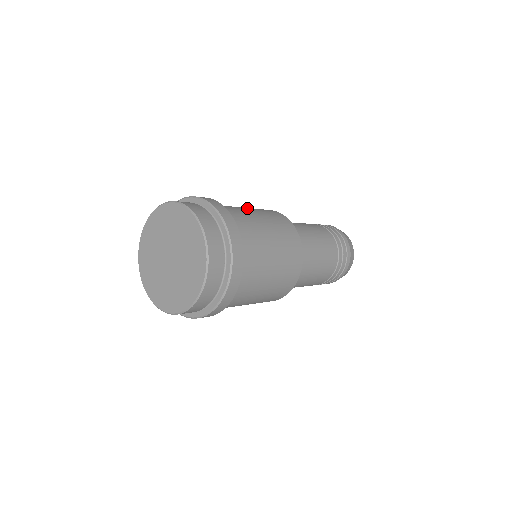
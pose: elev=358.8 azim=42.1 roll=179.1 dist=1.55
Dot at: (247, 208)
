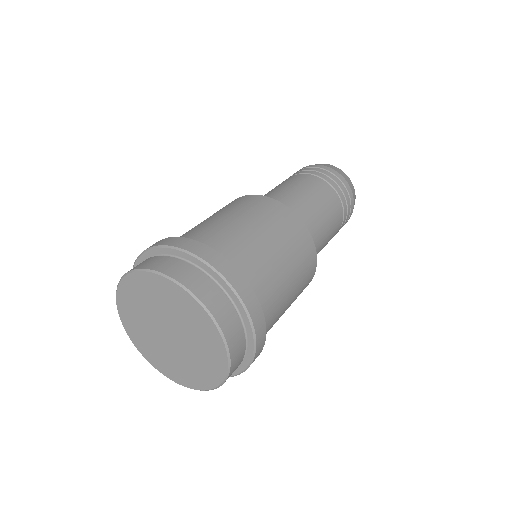
Dot at: (211, 217)
